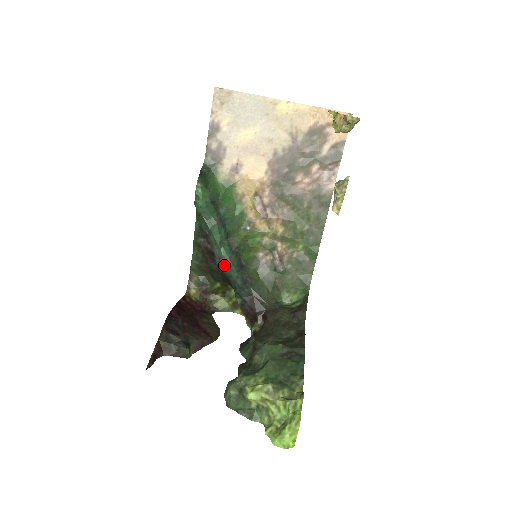
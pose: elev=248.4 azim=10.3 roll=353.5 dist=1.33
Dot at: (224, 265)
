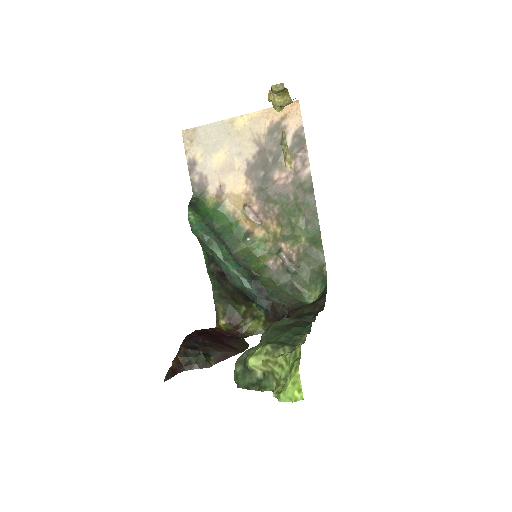
Dot at: (235, 280)
